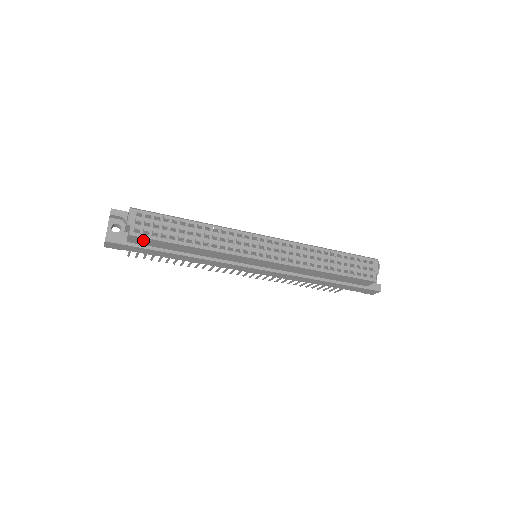
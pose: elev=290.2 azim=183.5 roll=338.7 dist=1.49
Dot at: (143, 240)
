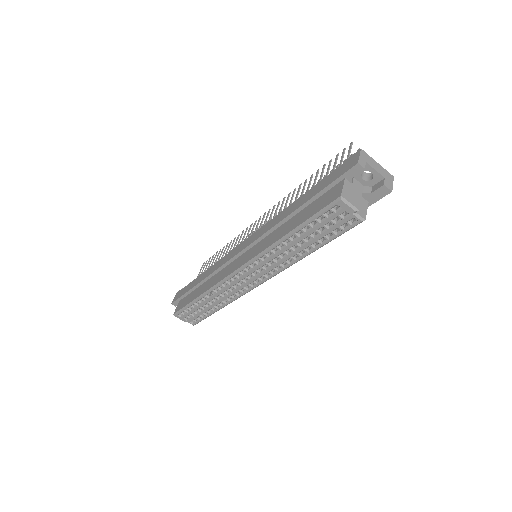
Dot at: occluded
